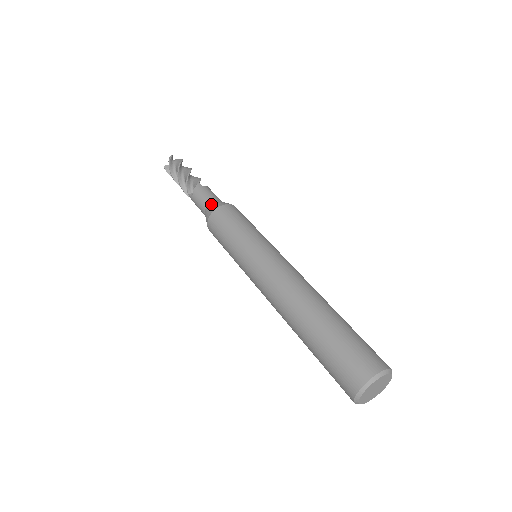
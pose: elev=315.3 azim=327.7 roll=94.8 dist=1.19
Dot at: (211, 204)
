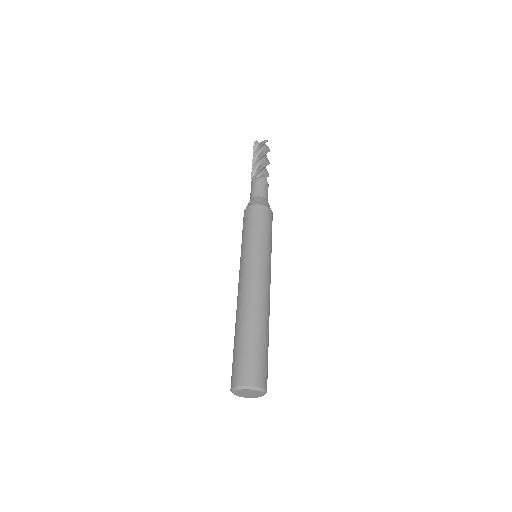
Dot at: (263, 198)
